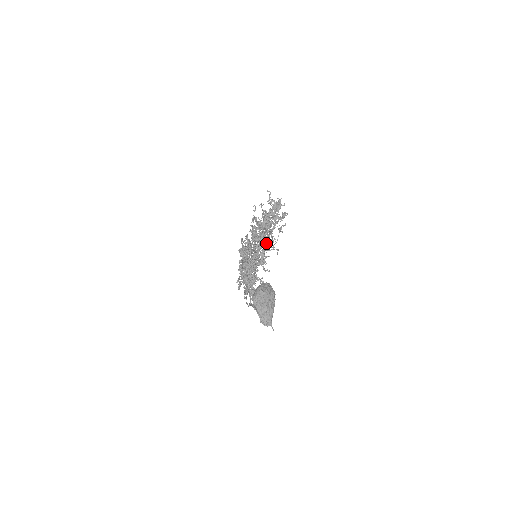
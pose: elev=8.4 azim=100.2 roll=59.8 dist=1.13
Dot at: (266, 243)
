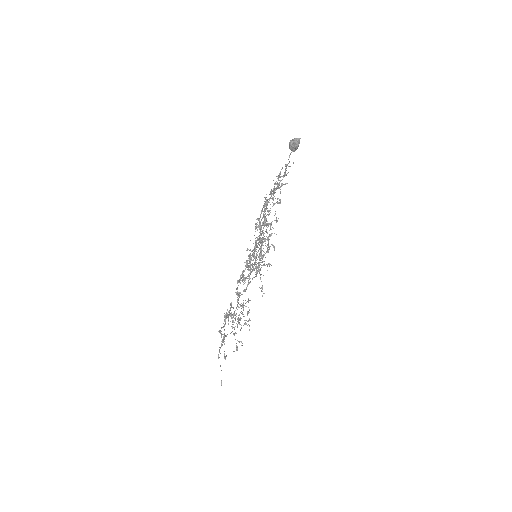
Dot at: (267, 238)
